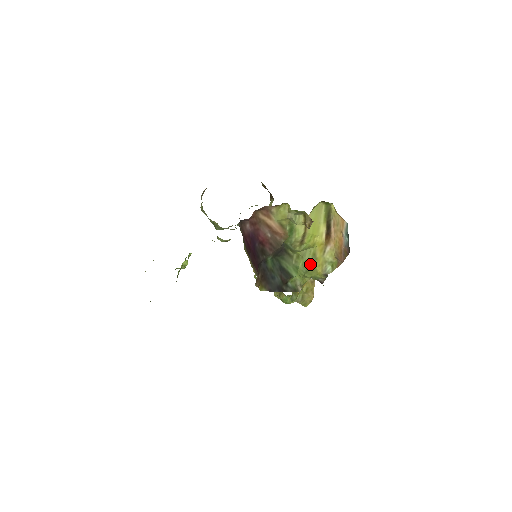
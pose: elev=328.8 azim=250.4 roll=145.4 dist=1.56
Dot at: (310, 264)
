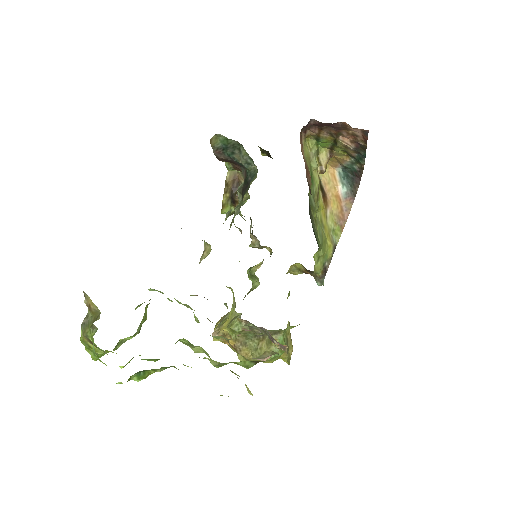
Dot at: (322, 233)
